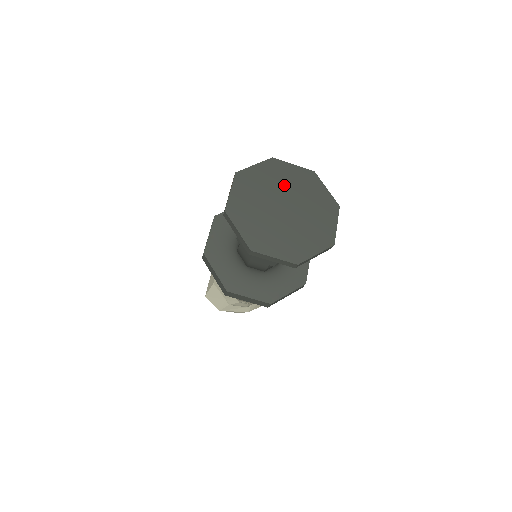
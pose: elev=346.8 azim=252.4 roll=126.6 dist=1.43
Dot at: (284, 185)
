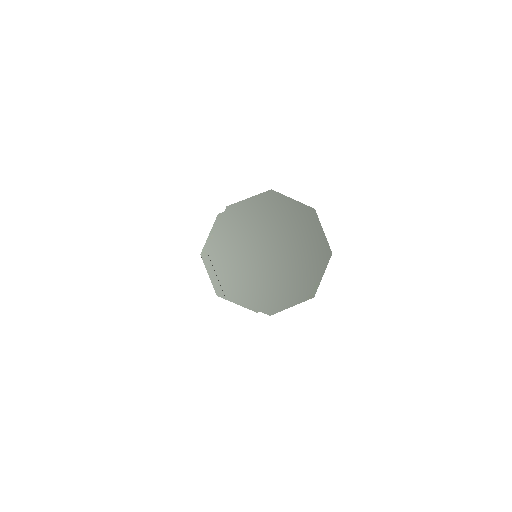
Dot at: (276, 224)
